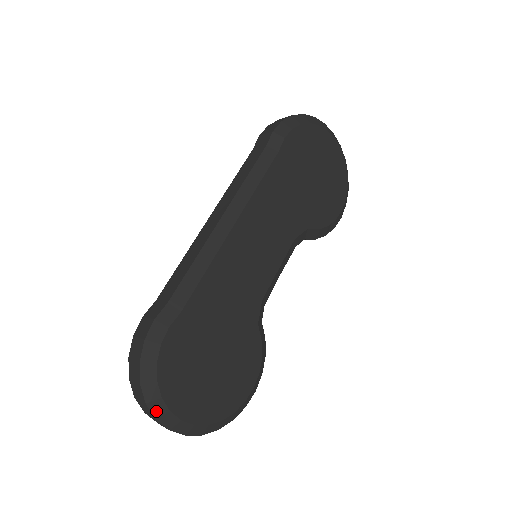
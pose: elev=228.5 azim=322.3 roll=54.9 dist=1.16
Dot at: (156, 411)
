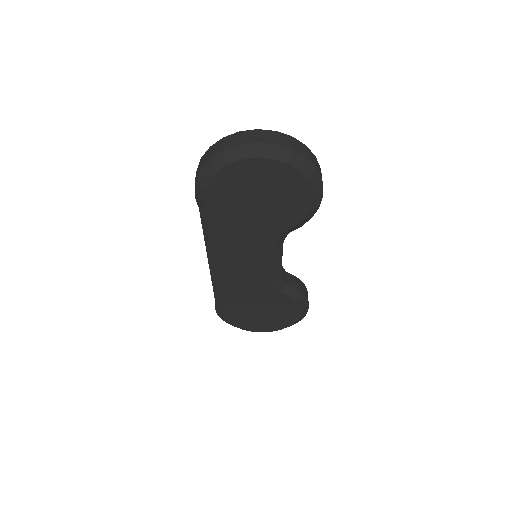
Dot at: occluded
